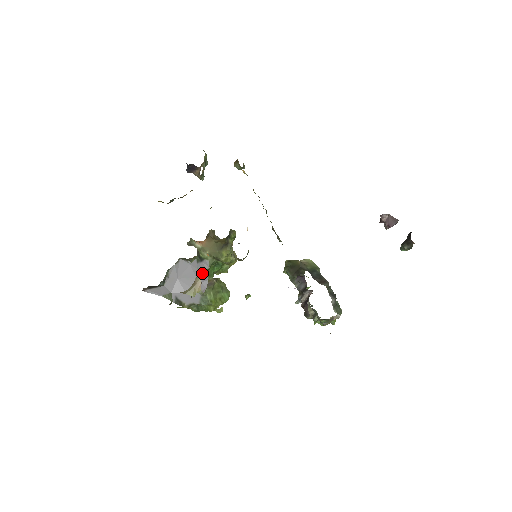
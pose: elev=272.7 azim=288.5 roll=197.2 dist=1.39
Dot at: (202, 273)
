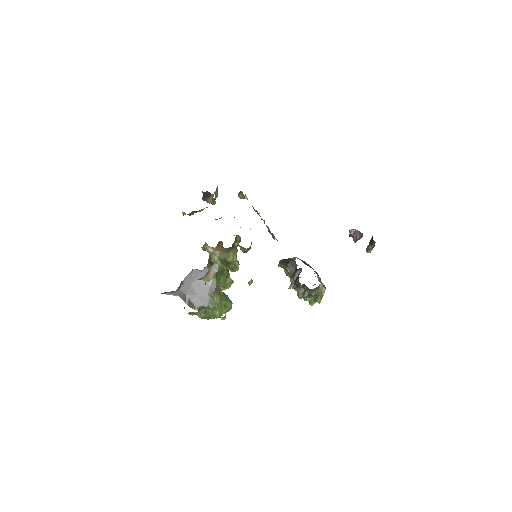
Dot at: occluded
